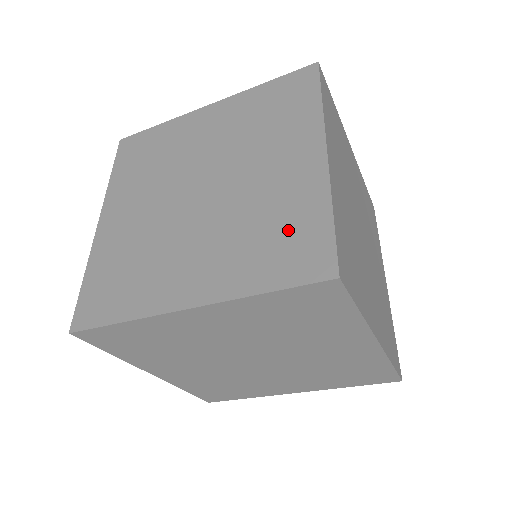
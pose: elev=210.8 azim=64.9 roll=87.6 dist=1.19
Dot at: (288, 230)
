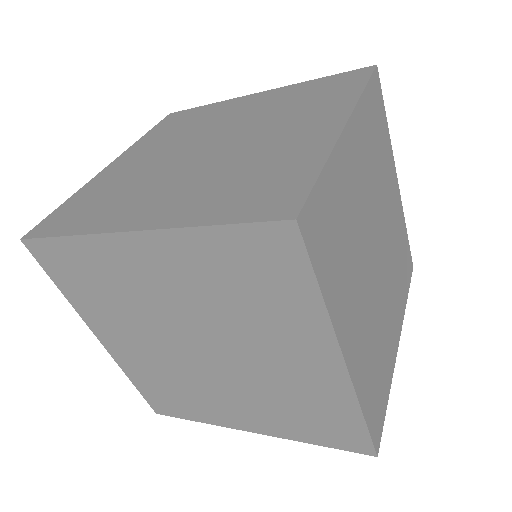
Dot at: (269, 178)
